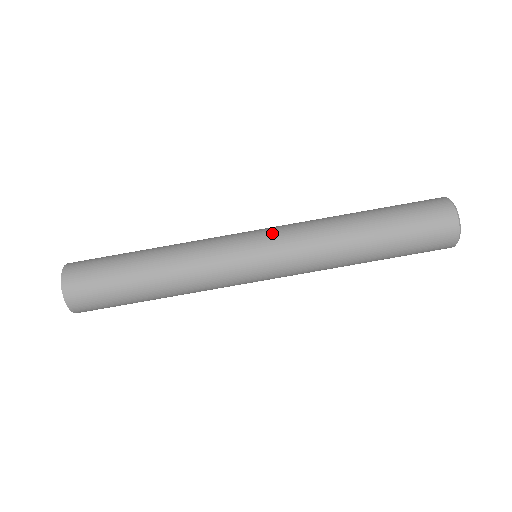
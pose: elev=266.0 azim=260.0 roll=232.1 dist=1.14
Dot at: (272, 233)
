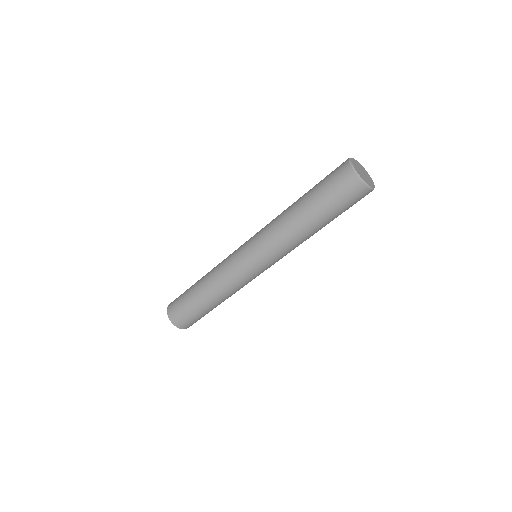
Dot at: (267, 262)
